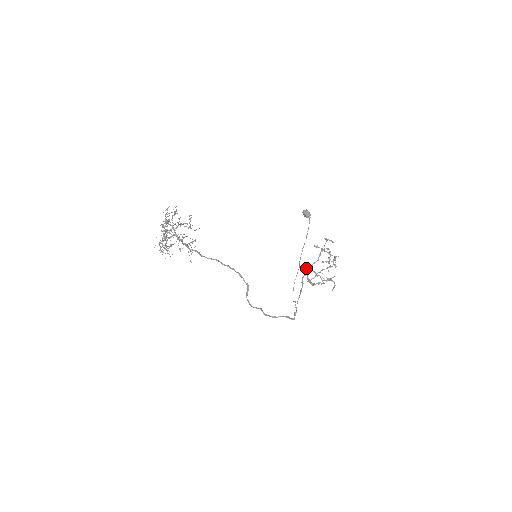
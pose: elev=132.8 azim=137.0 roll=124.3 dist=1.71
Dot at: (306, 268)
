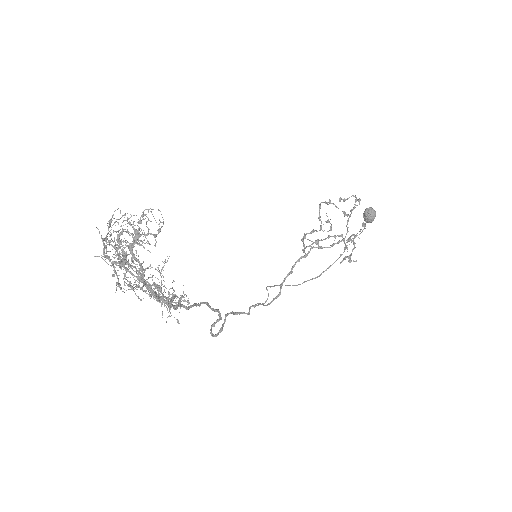
Dot at: (310, 248)
